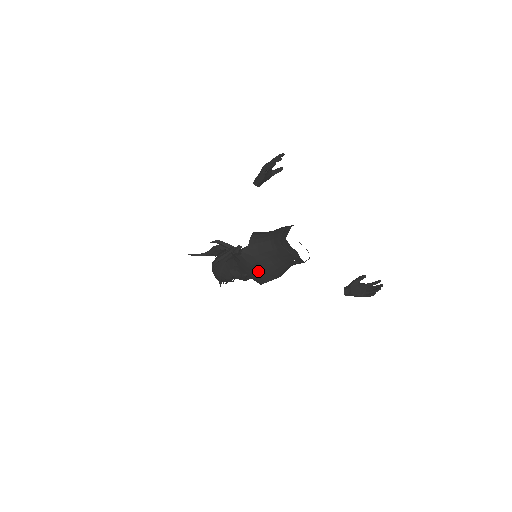
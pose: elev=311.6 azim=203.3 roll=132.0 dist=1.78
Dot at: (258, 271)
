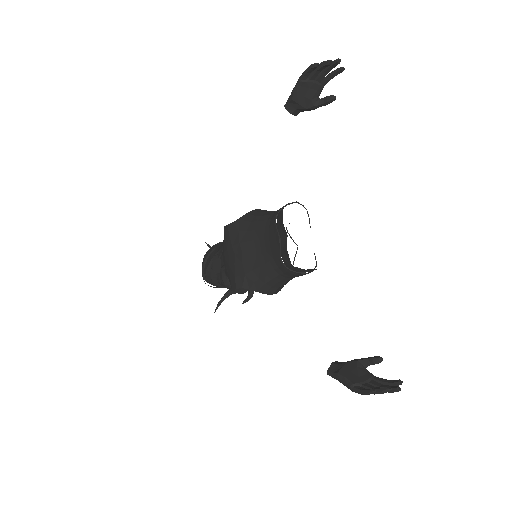
Dot at: (235, 260)
